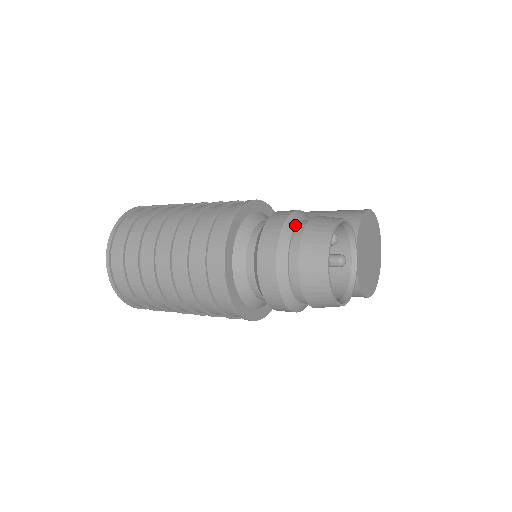
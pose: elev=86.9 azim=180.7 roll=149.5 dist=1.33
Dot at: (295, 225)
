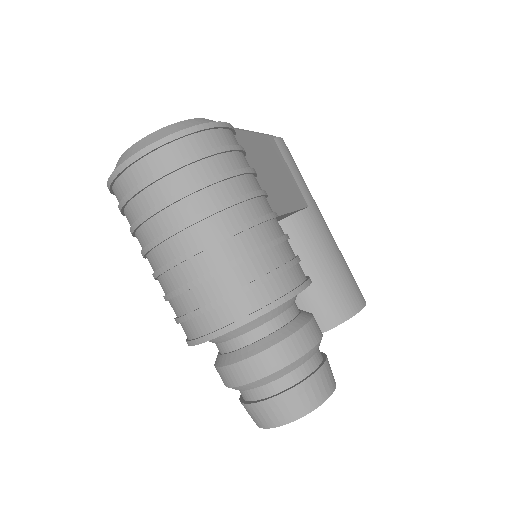
Dot at: (302, 364)
